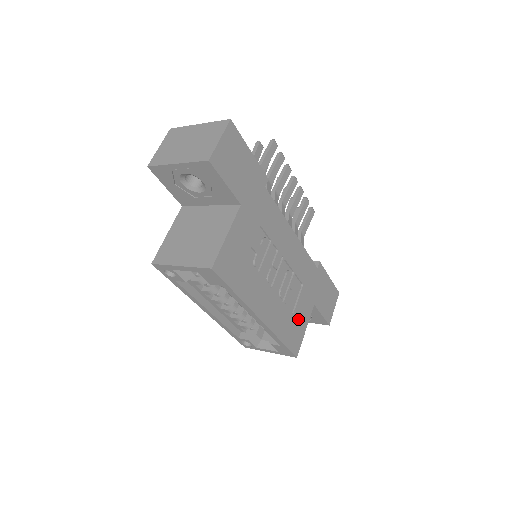
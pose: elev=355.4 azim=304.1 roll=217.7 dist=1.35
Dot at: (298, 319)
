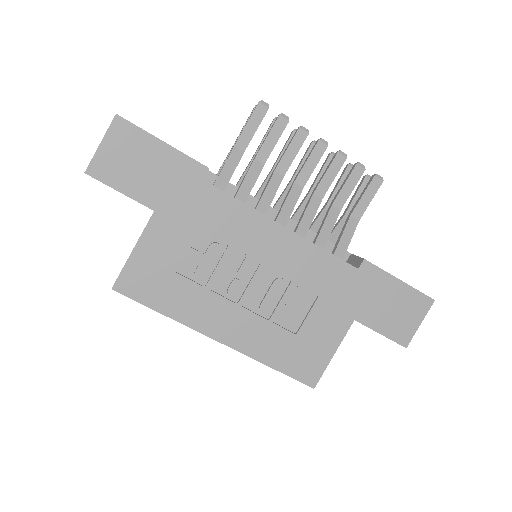
Dot at: (311, 340)
